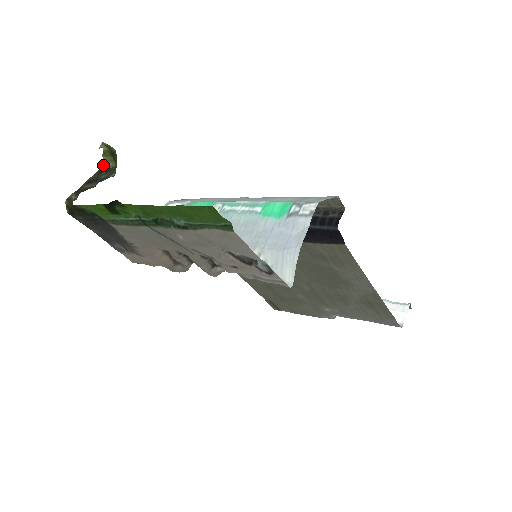
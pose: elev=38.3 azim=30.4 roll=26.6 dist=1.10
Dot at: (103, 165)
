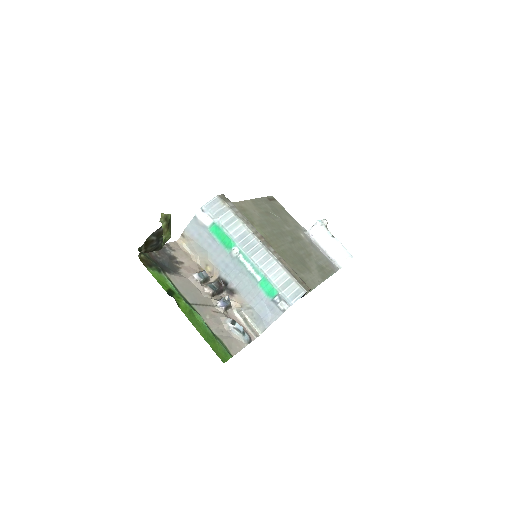
Dot at: (163, 244)
